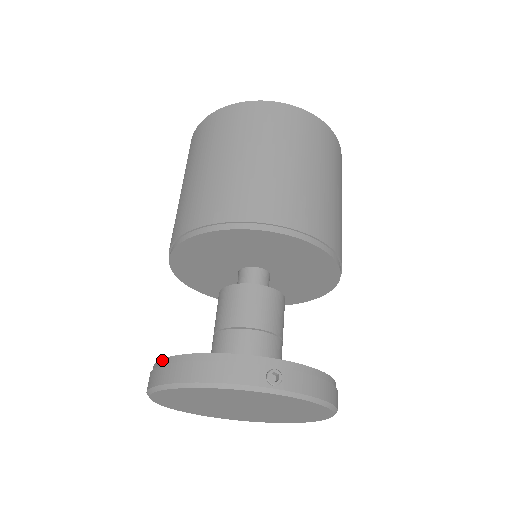
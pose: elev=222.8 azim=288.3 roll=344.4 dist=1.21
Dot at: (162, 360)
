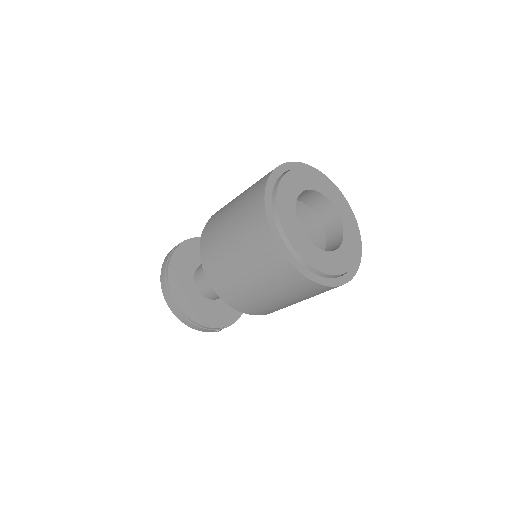
Dot at: (174, 301)
